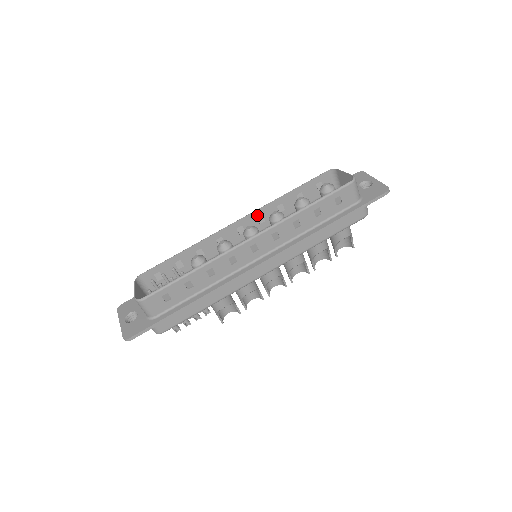
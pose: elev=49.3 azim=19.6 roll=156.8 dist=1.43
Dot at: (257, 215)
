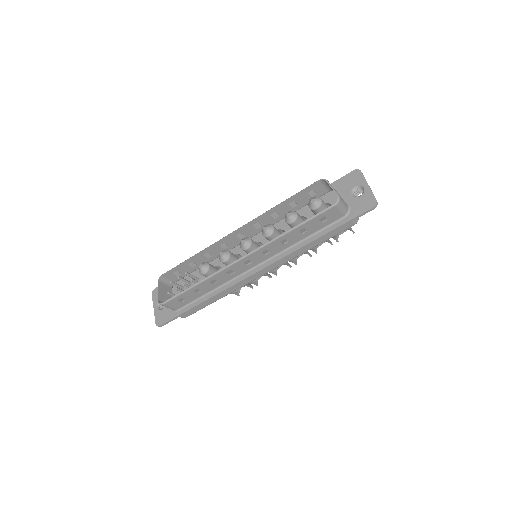
Dot at: (253, 224)
